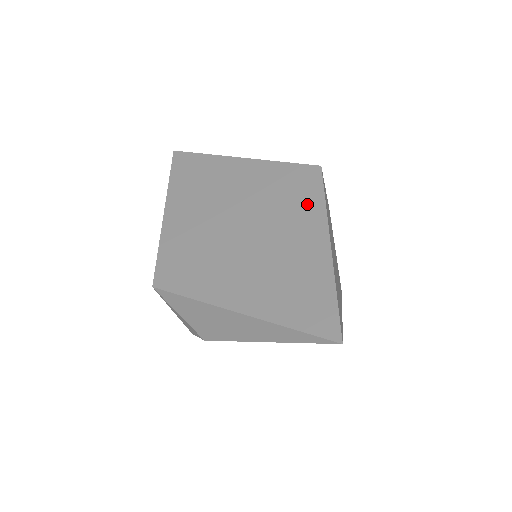
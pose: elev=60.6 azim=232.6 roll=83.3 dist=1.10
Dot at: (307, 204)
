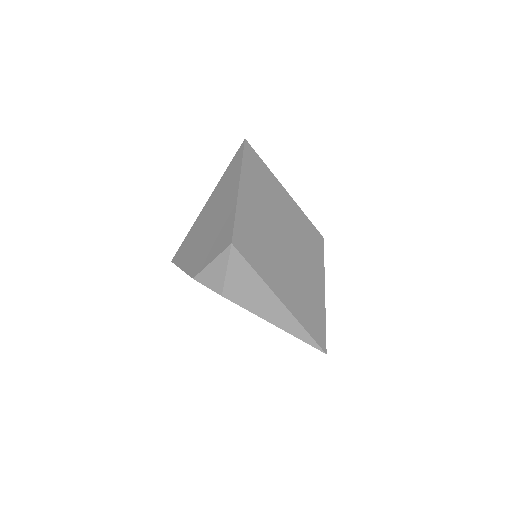
Dot at: (317, 257)
